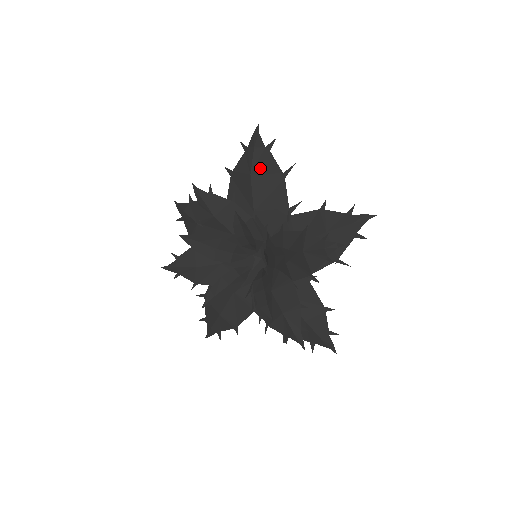
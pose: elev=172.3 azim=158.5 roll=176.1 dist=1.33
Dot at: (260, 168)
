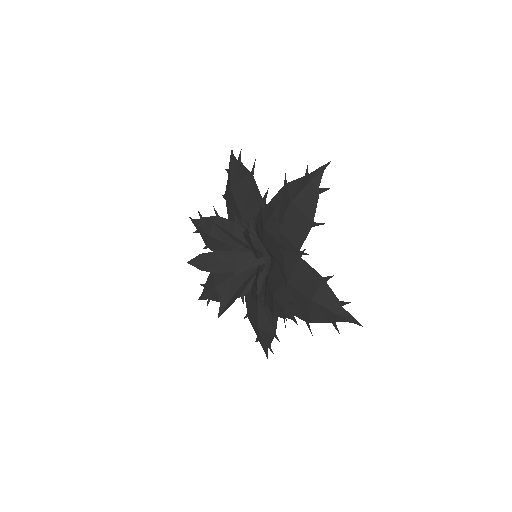
Dot at: (236, 179)
